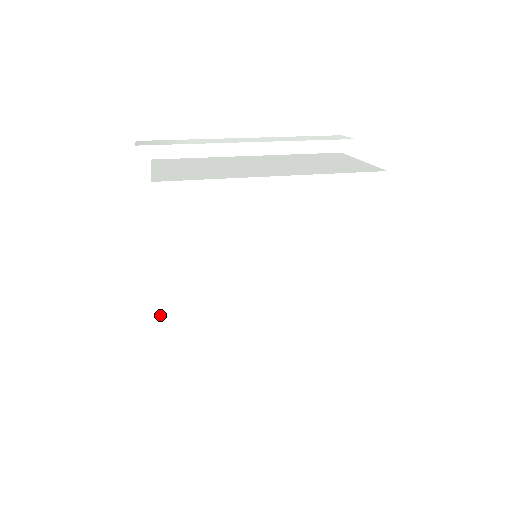
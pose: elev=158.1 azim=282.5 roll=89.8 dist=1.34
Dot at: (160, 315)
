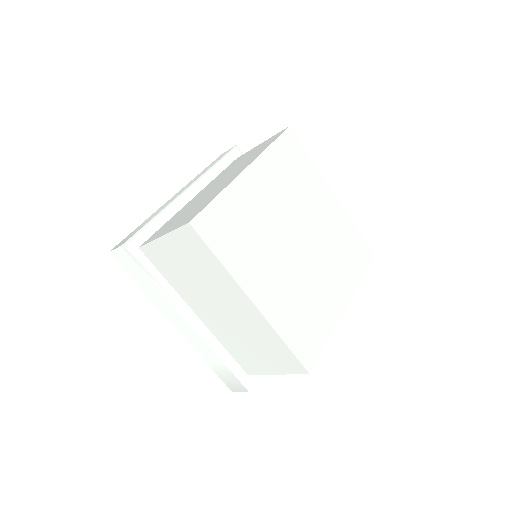
Dot at: (233, 363)
